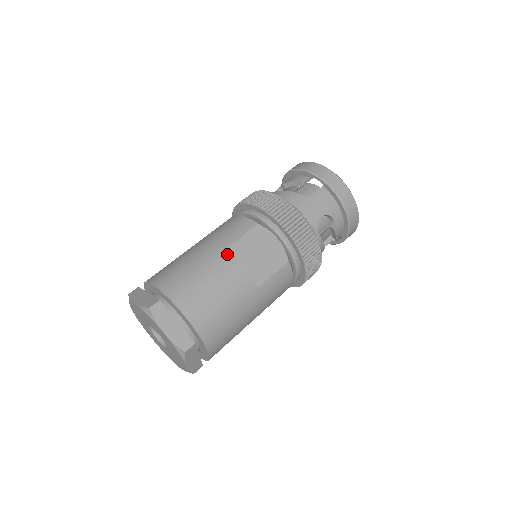
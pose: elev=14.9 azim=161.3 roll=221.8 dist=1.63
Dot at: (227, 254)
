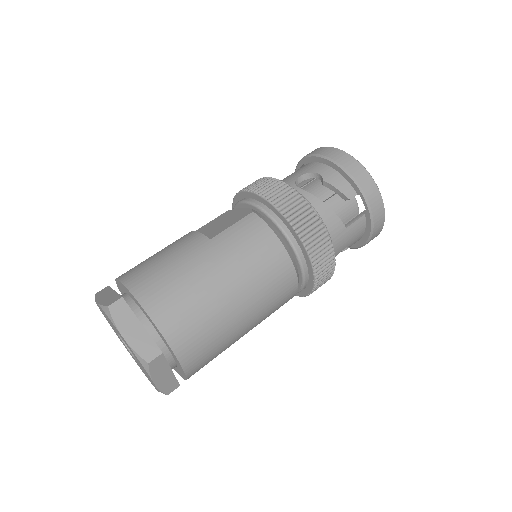
Dot at: occluded
